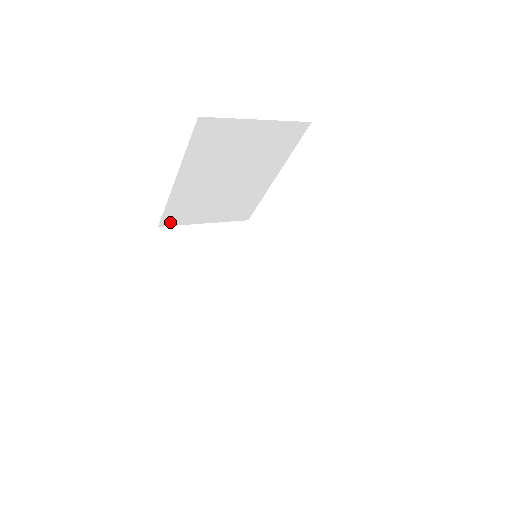
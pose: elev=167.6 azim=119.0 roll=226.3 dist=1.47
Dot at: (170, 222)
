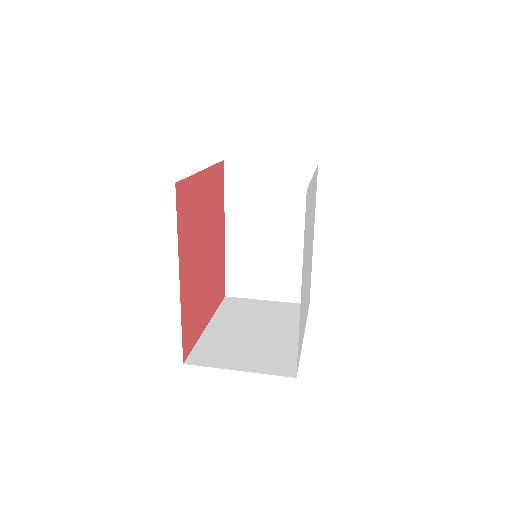
Dot at: occluded
